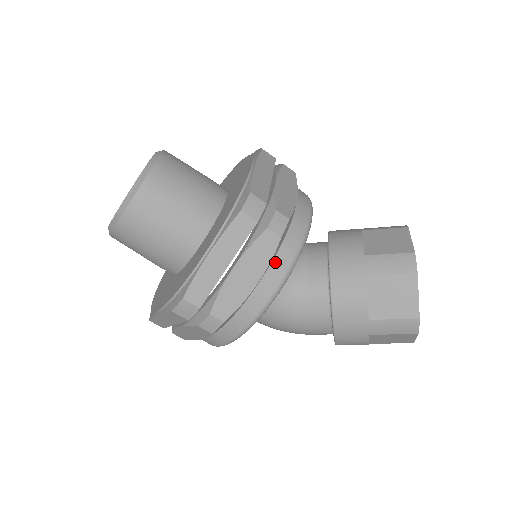
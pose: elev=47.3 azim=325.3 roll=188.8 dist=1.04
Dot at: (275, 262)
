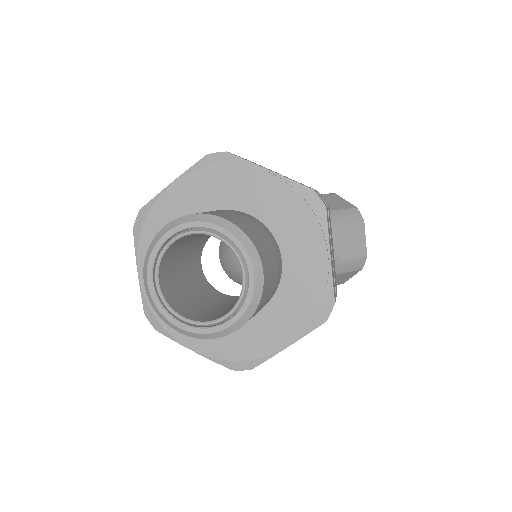
Dot at: occluded
